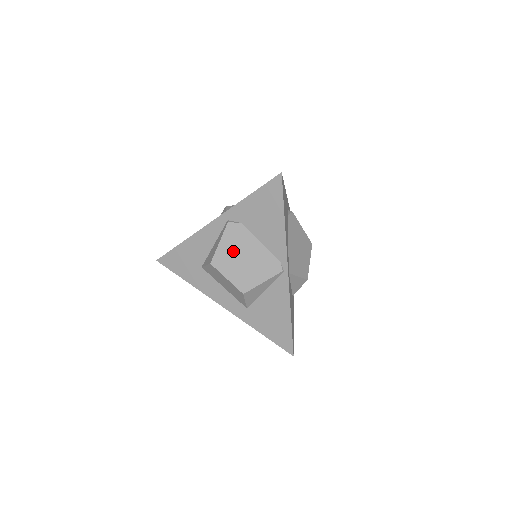
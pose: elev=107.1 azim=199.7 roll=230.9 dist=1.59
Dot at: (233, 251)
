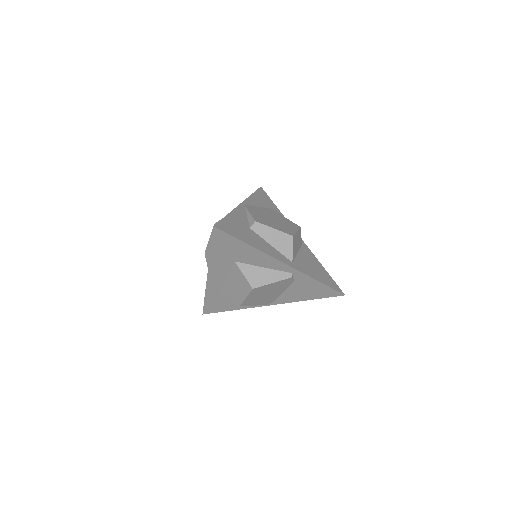
Dot at: (270, 289)
